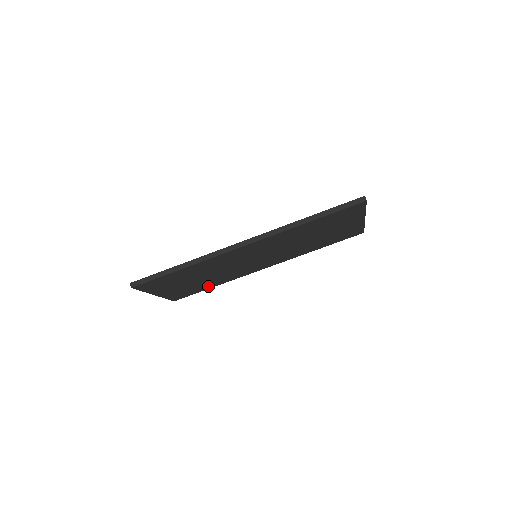
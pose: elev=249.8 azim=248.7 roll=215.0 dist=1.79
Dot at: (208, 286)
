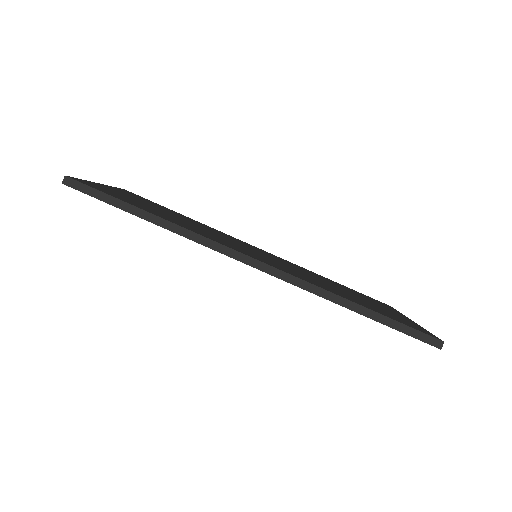
Dot at: occluded
